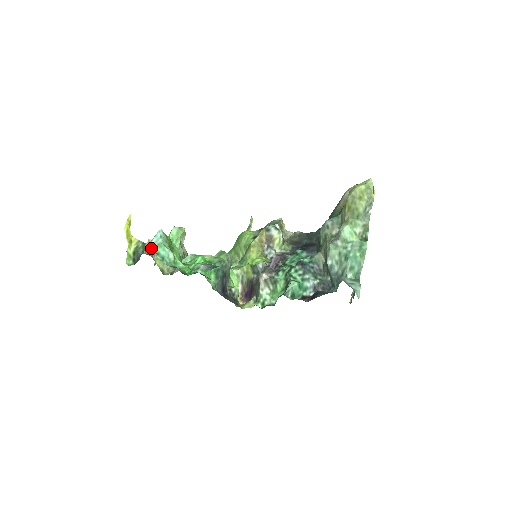
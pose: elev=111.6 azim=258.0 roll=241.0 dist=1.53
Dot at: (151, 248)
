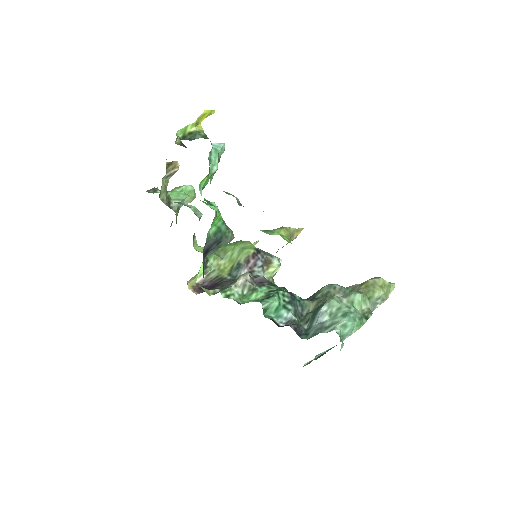
Dot at: occluded
